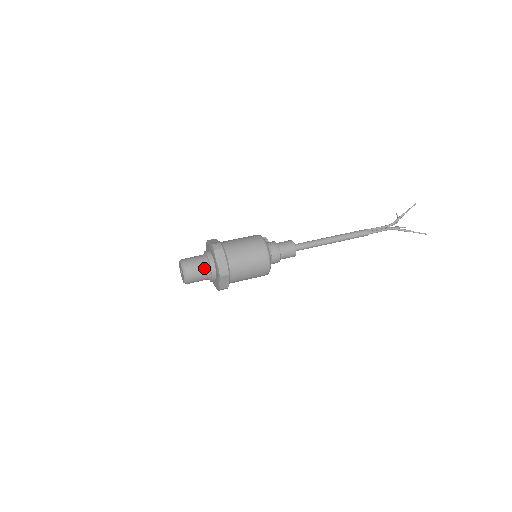
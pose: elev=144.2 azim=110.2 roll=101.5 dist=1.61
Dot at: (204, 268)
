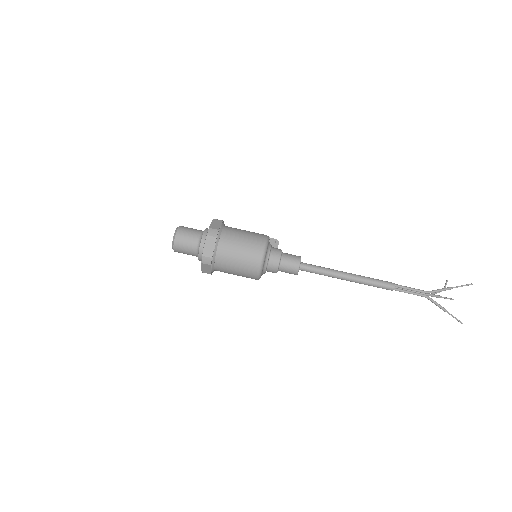
Dot at: (194, 246)
